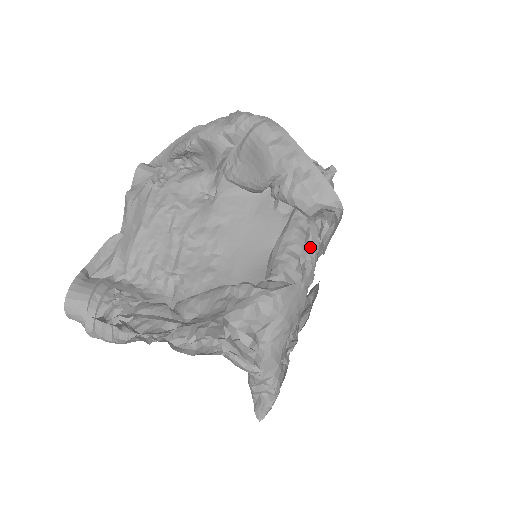
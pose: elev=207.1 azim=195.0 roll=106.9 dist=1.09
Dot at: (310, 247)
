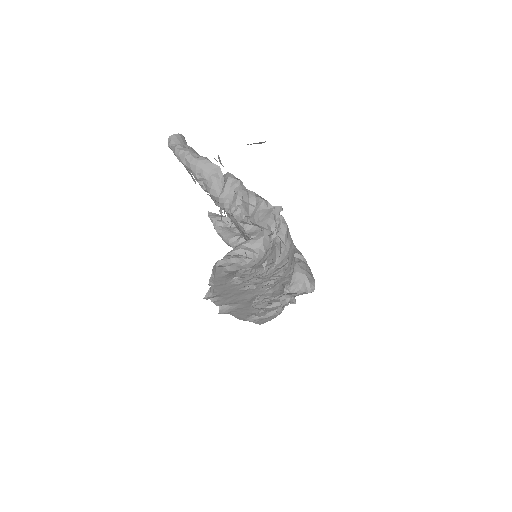
Dot at: occluded
